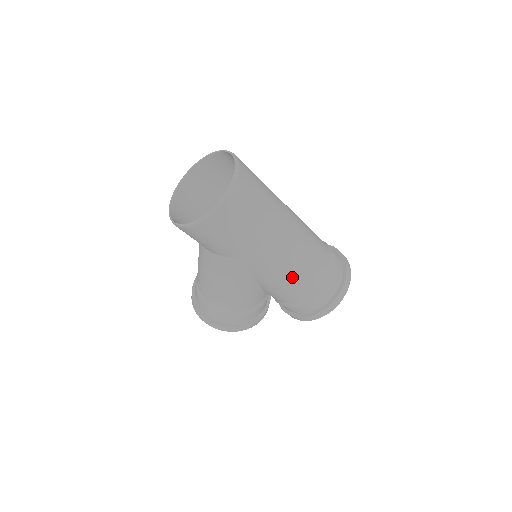
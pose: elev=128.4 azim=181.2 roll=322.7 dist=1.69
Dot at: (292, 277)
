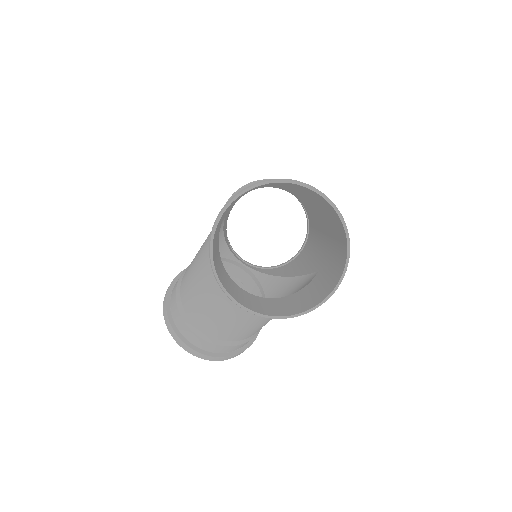
Dot at: occluded
